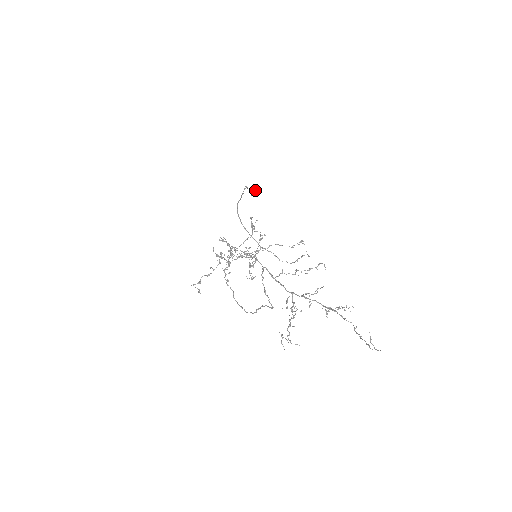
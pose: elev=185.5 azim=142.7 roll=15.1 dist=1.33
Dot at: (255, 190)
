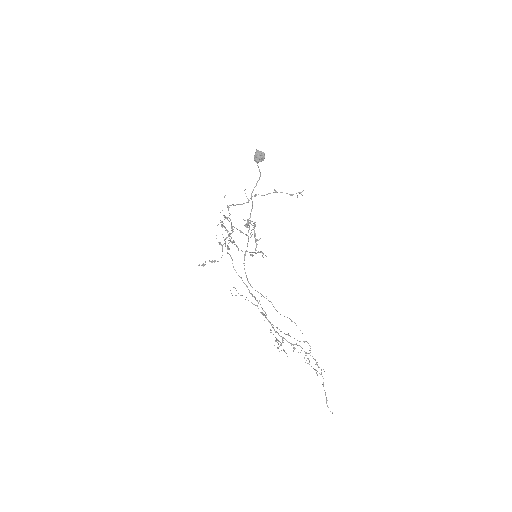
Dot at: (260, 159)
